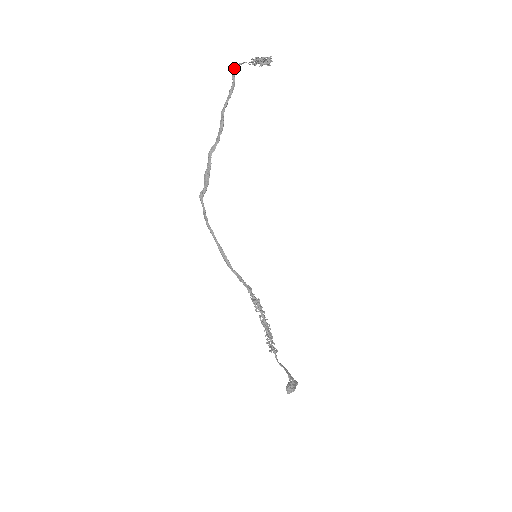
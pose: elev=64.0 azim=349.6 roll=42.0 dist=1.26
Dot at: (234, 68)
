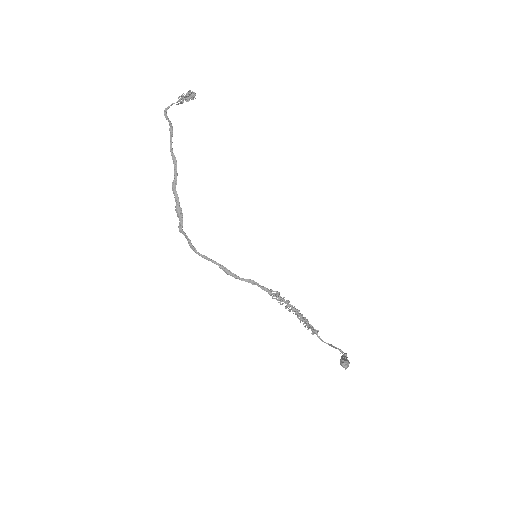
Dot at: (165, 112)
